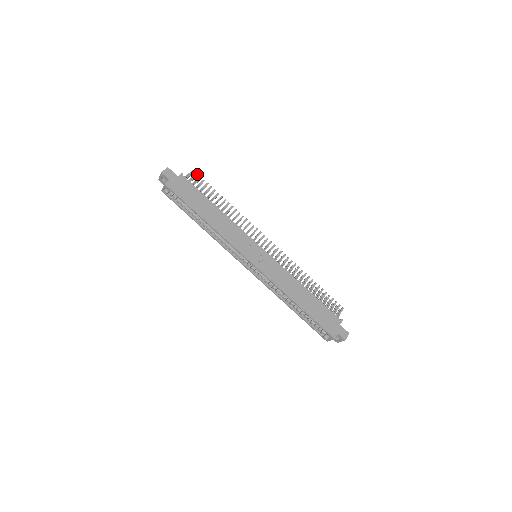
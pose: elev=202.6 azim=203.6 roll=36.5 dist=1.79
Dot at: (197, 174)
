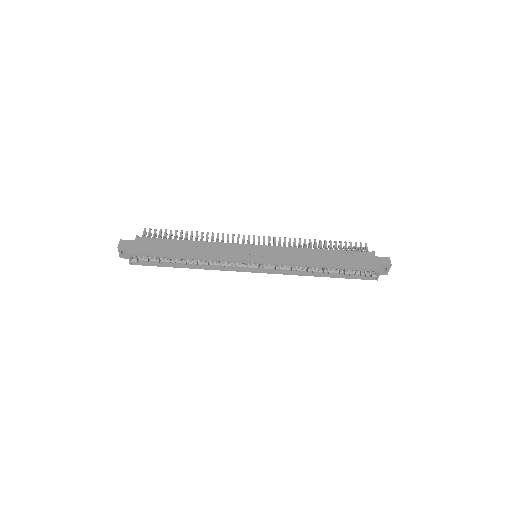
Dot at: (151, 229)
